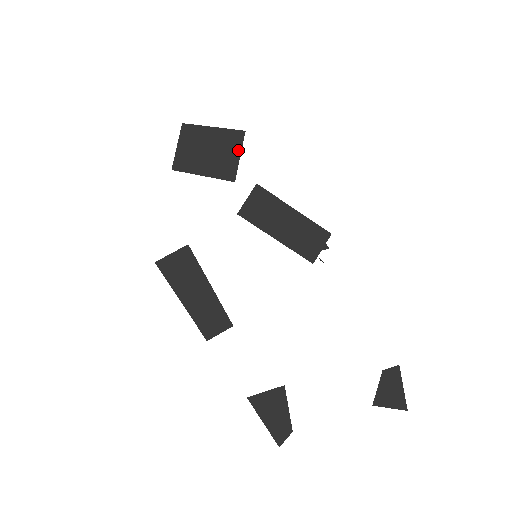
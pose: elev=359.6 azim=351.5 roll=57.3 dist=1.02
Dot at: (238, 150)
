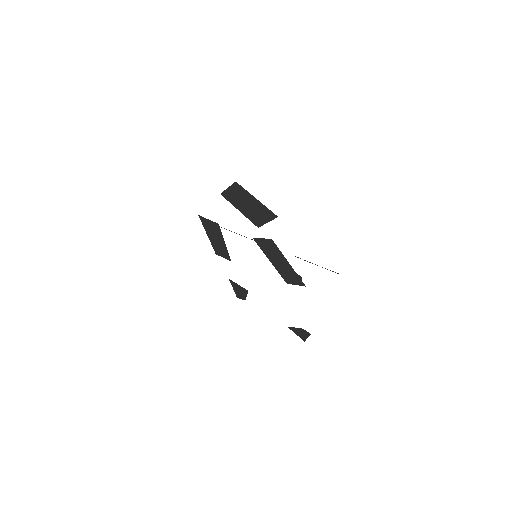
Dot at: (268, 219)
